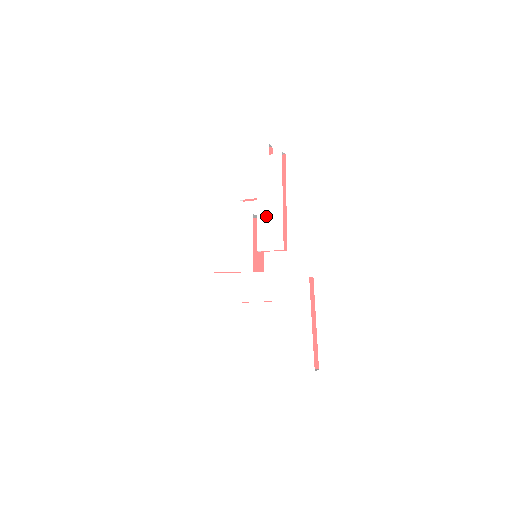
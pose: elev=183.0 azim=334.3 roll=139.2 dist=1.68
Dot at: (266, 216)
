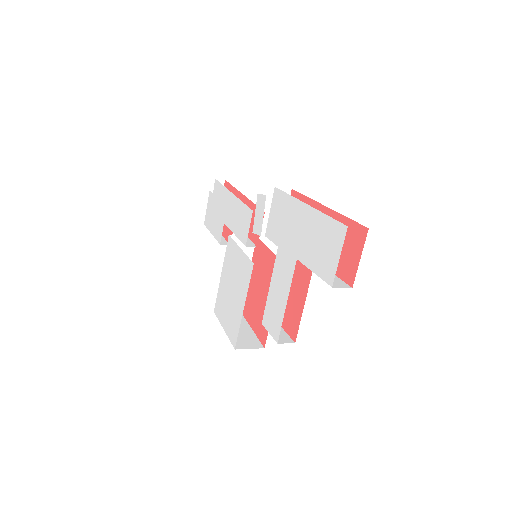
Dot at: (233, 219)
